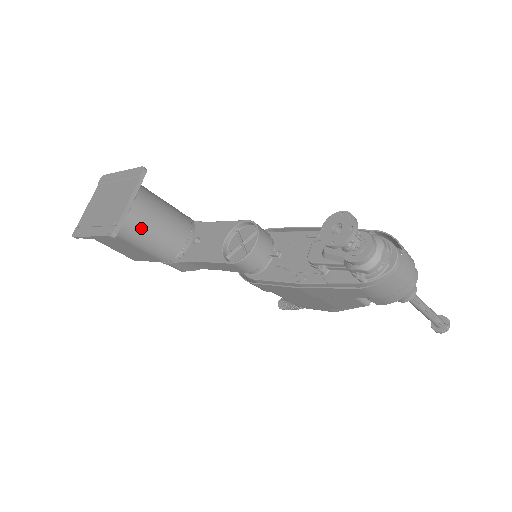
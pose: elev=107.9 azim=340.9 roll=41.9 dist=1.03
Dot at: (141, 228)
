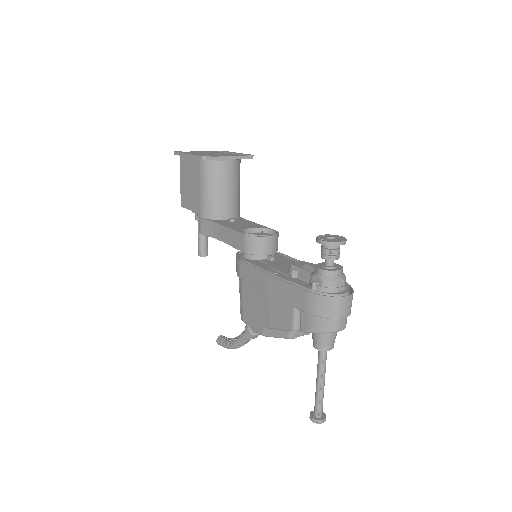
Dot at: (217, 176)
